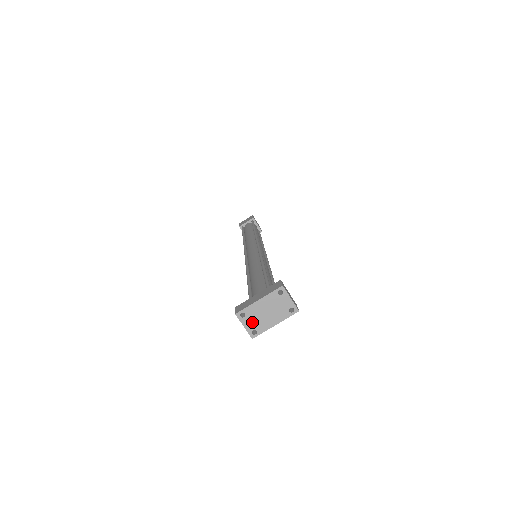
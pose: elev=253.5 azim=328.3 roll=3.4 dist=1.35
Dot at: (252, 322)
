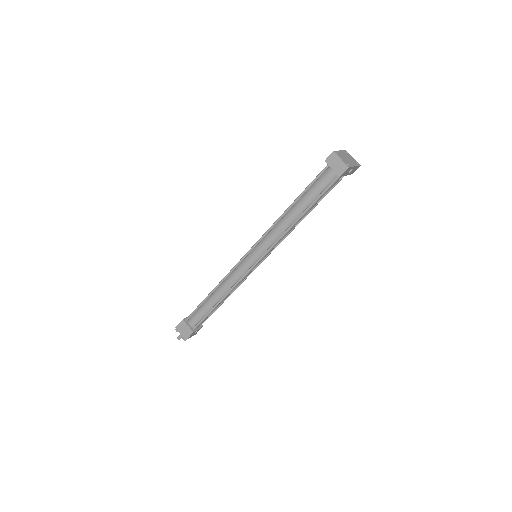
Dot at: (343, 159)
